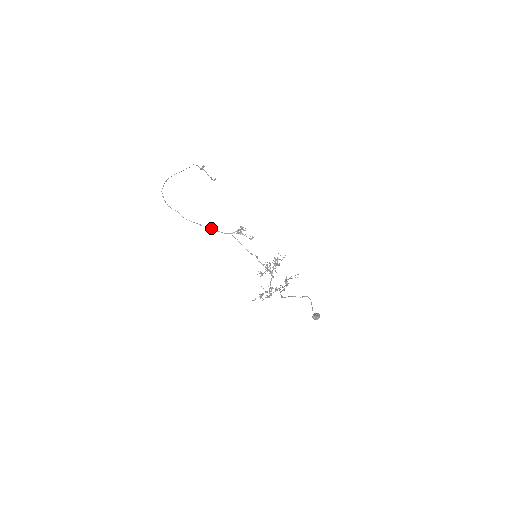
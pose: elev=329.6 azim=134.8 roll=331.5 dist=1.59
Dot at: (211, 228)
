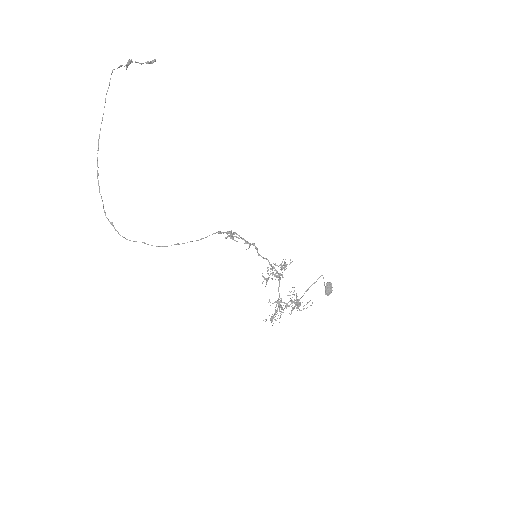
Dot at: (192, 241)
